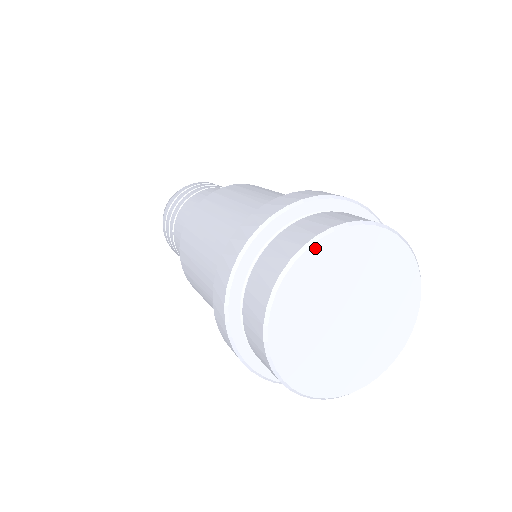
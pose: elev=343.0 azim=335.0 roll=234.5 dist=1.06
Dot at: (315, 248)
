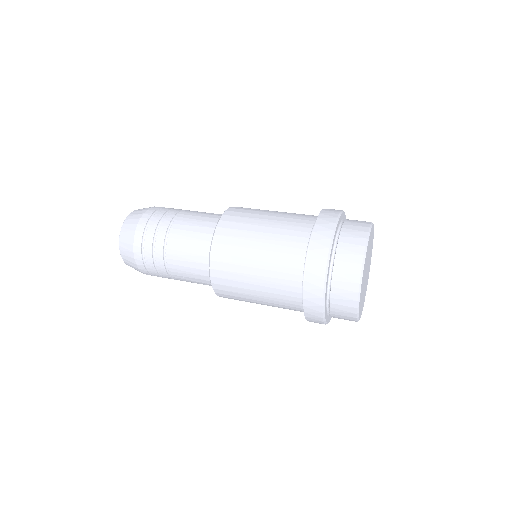
Dot at: (372, 227)
